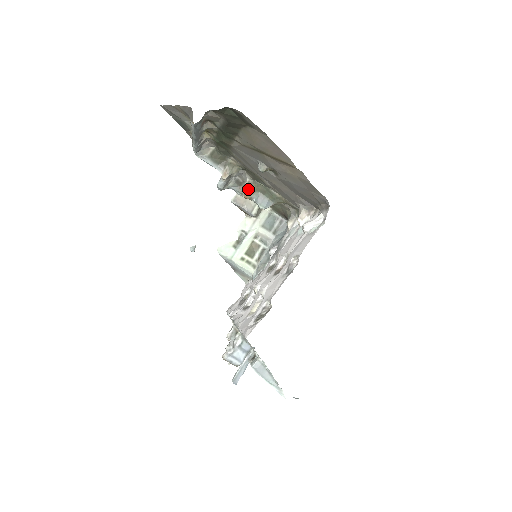
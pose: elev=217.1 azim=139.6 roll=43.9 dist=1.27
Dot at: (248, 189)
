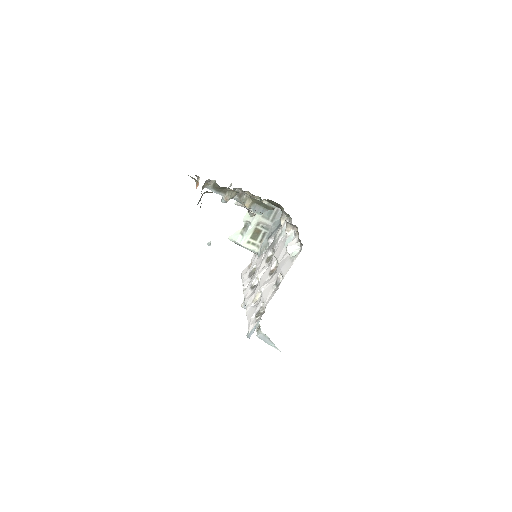
Dot at: (246, 203)
